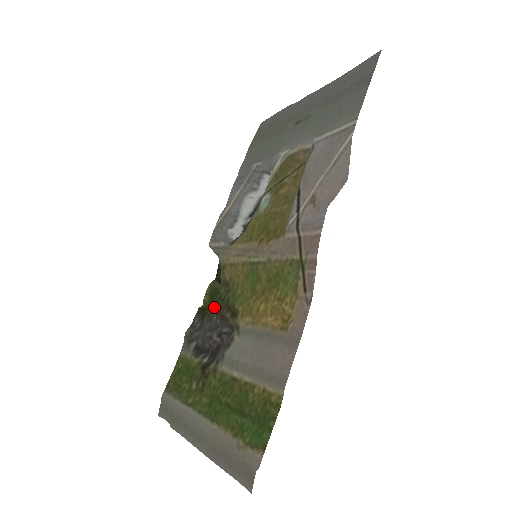
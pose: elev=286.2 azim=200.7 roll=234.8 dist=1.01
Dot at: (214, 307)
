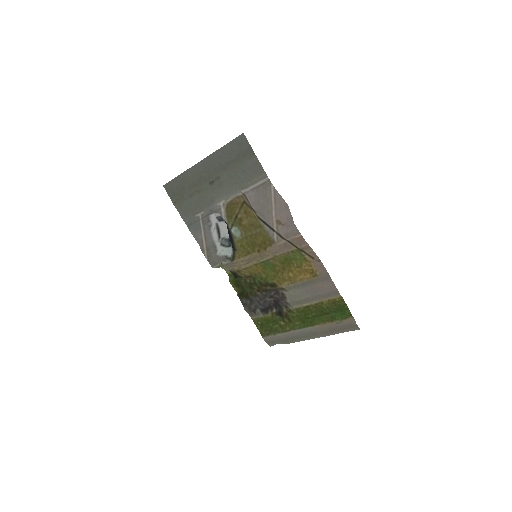
Dot at: (248, 289)
